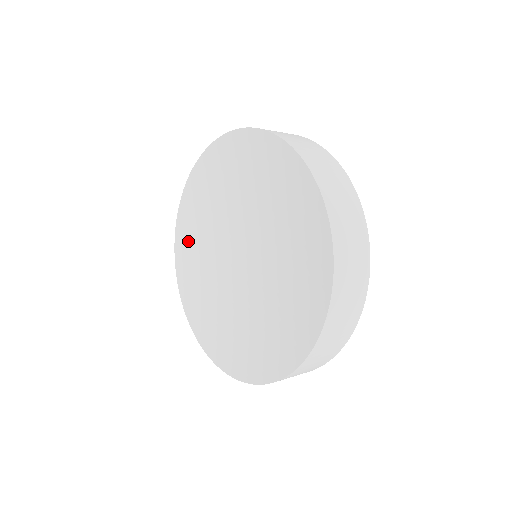
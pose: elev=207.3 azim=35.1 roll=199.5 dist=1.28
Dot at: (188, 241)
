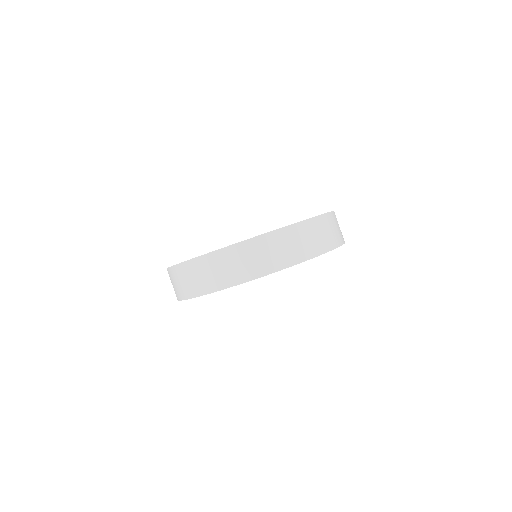
Dot at: occluded
